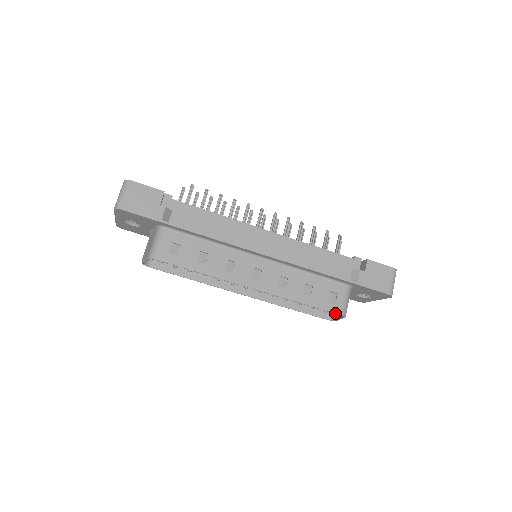
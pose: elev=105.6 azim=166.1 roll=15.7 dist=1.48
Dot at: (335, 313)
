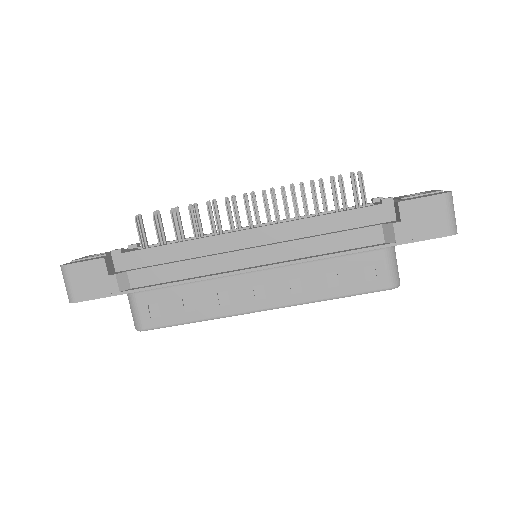
Dot at: occluded
